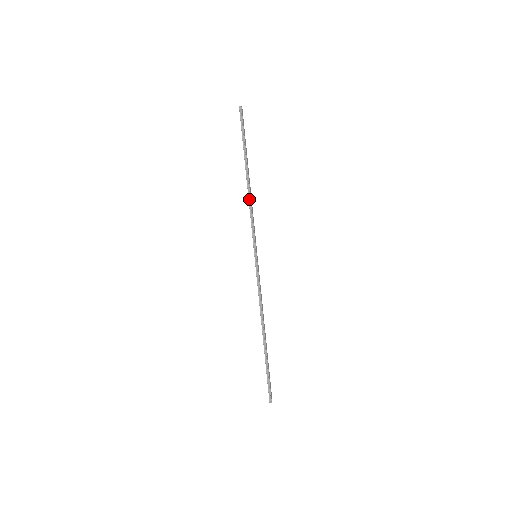
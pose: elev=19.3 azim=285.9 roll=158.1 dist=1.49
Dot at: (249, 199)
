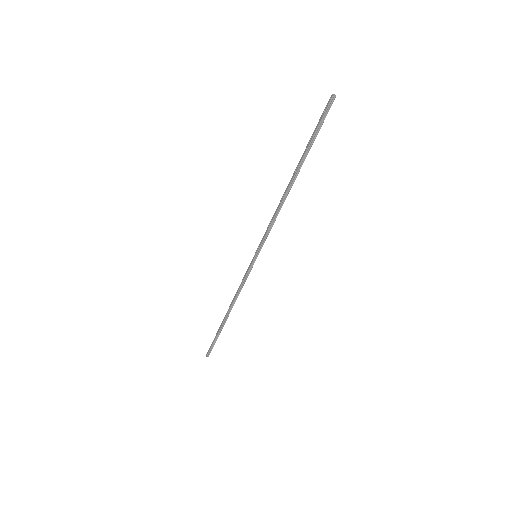
Dot at: (281, 205)
